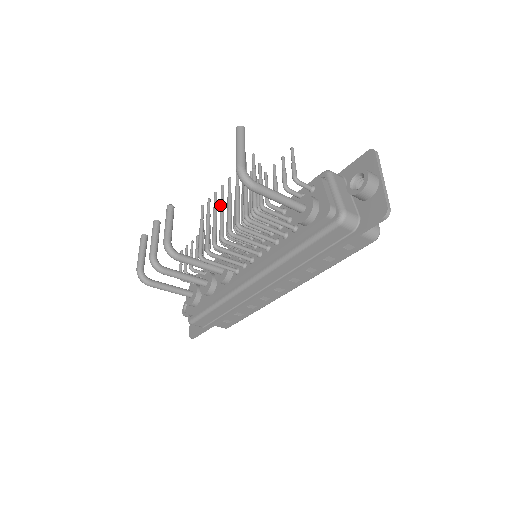
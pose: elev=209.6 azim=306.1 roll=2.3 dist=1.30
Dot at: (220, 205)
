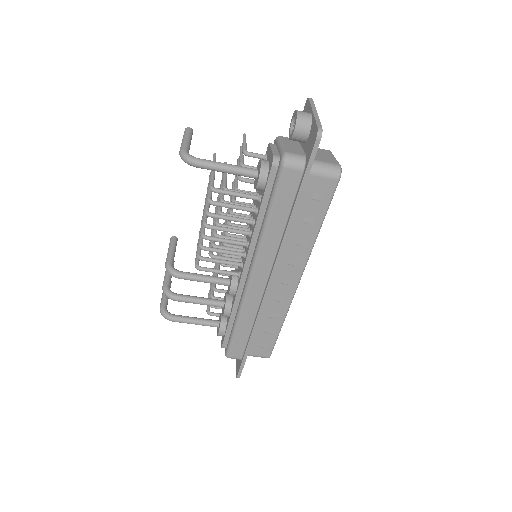
Dot at: occluded
